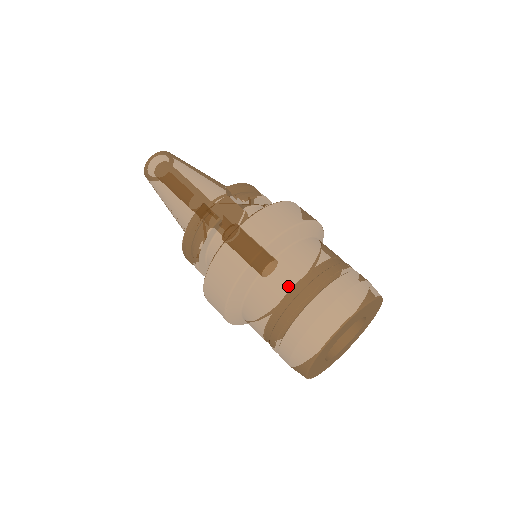
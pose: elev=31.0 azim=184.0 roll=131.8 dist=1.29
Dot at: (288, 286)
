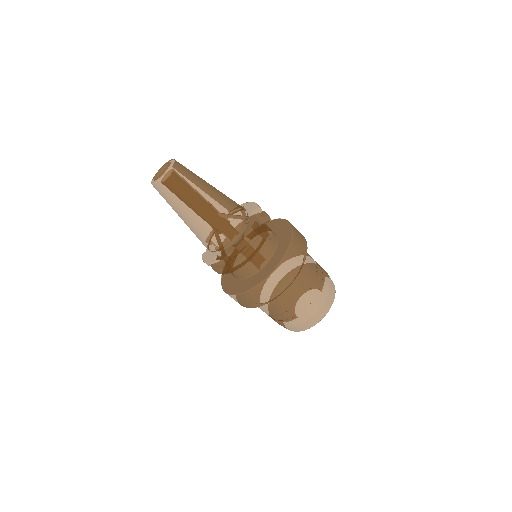
Dot at: (313, 278)
